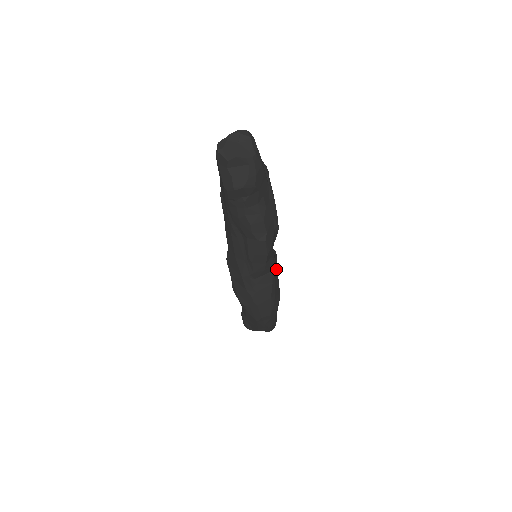
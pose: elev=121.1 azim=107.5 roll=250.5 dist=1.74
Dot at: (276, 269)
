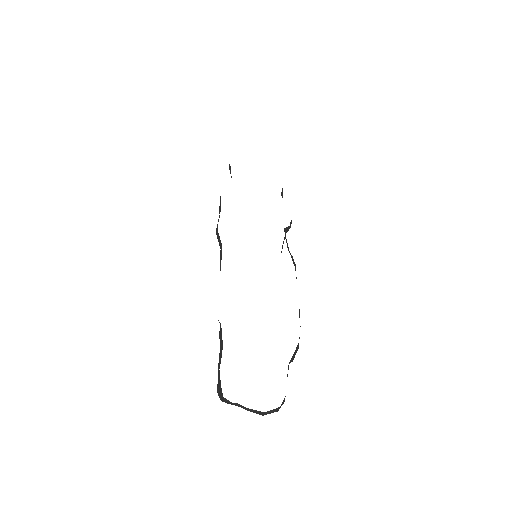
Dot at: occluded
